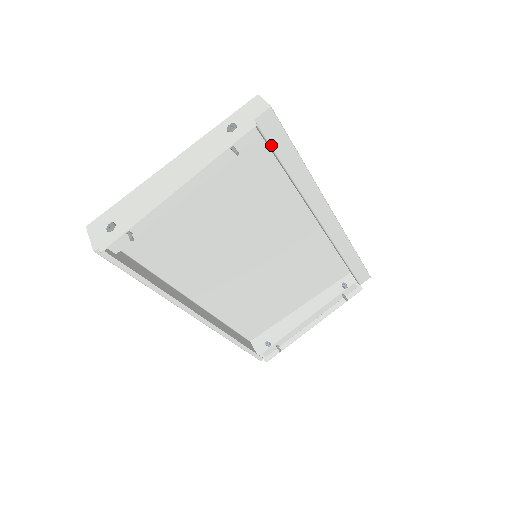
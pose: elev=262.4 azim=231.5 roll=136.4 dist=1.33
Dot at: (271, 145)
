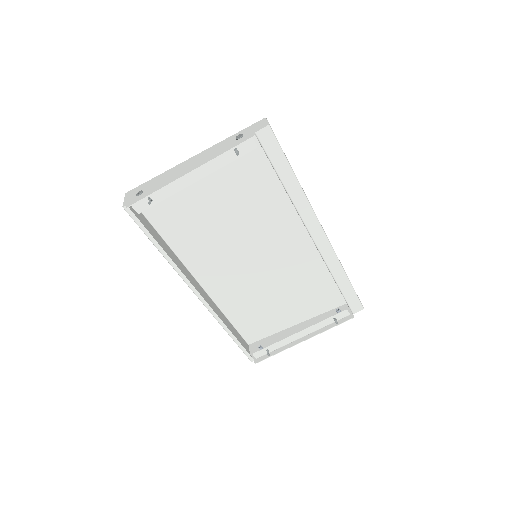
Dot at: (268, 156)
